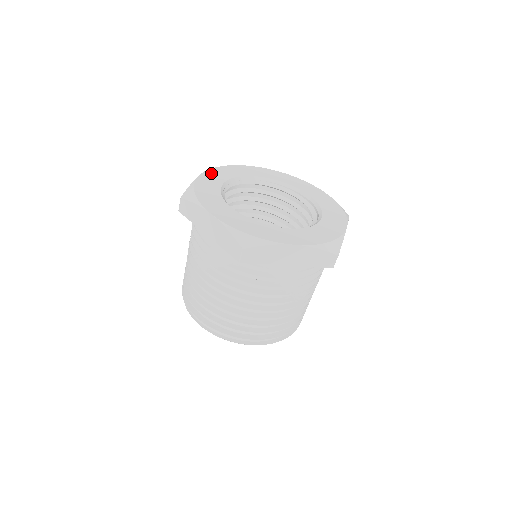
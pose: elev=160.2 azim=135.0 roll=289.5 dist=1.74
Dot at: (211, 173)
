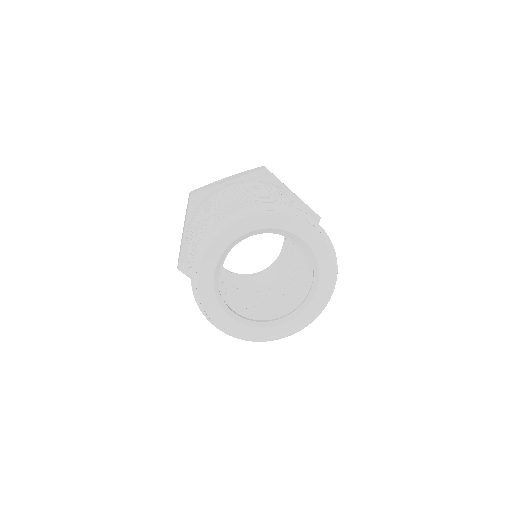
Dot at: occluded
